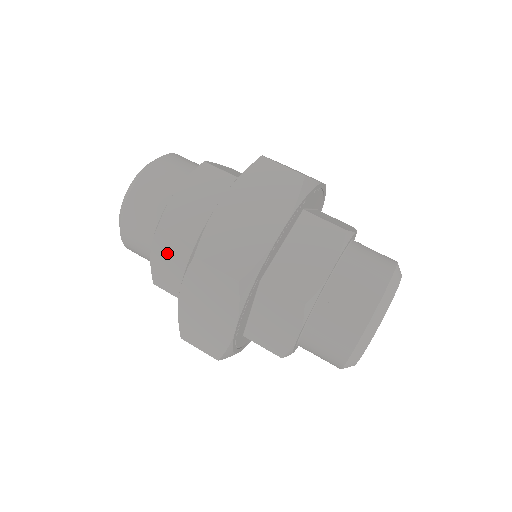
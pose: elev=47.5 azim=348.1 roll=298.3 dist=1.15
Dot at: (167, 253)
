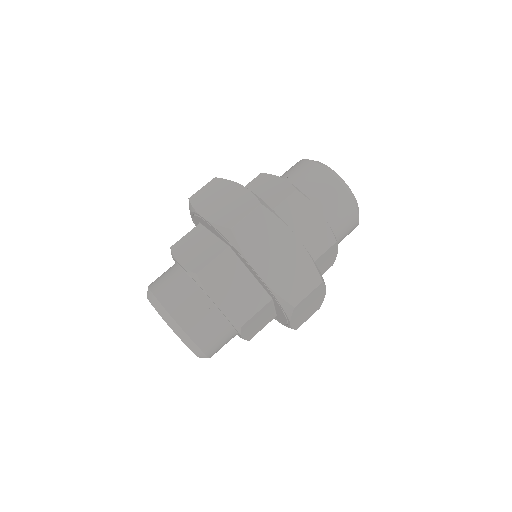
Dot at: (221, 285)
